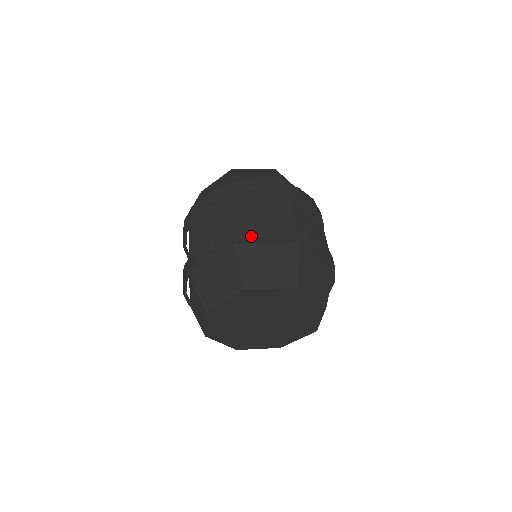
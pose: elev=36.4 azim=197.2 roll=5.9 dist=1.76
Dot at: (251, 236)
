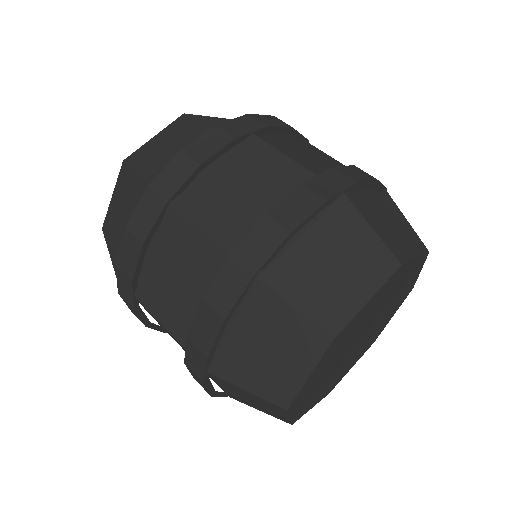
Dot at: occluded
